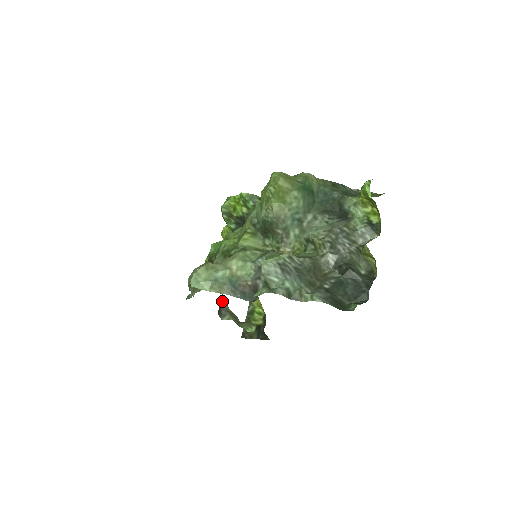
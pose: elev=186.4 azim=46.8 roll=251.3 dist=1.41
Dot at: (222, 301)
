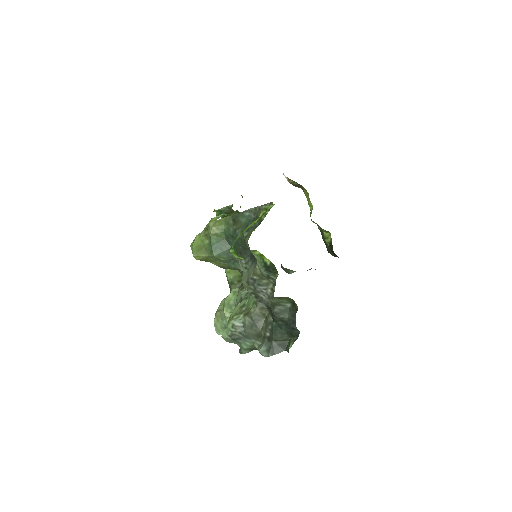
Dot at: occluded
